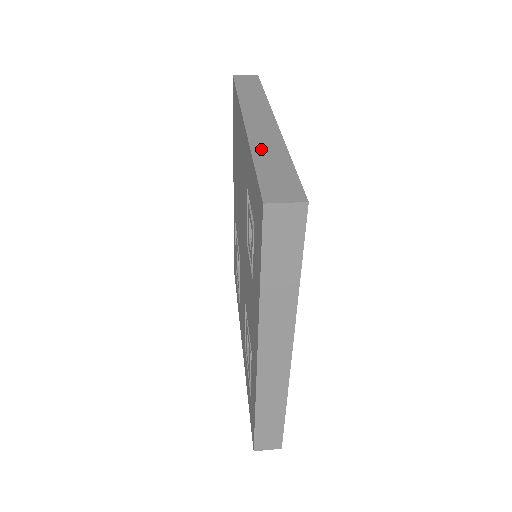
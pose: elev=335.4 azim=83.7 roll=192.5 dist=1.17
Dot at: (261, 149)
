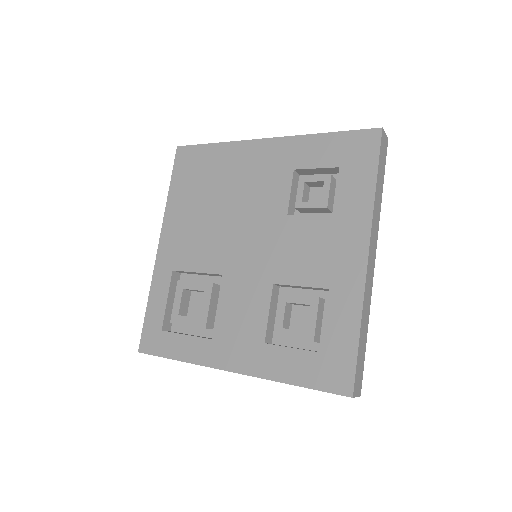
Dot at: occluded
